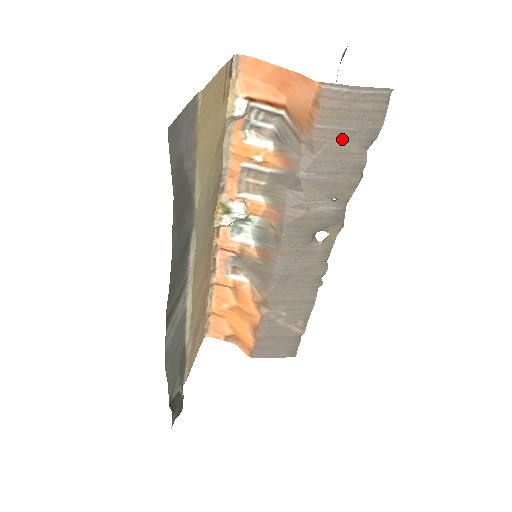
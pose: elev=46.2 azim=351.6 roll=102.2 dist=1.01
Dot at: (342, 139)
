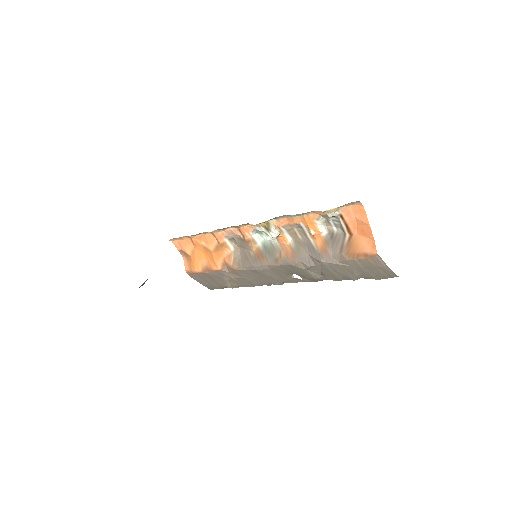
Dot at: (358, 269)
